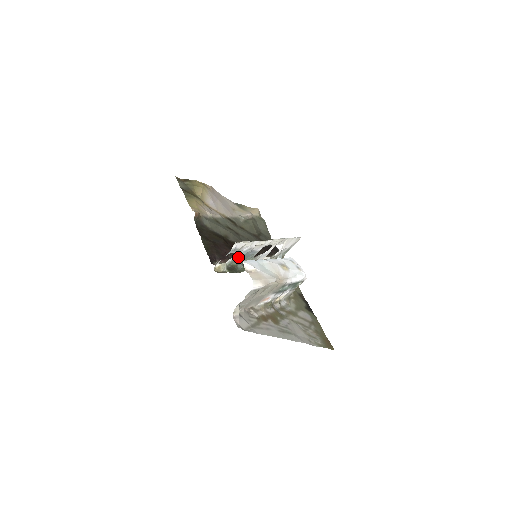
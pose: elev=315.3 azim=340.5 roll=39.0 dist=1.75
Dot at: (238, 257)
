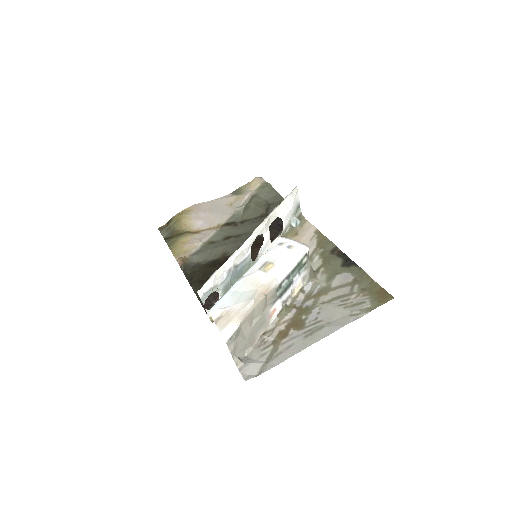
Dot at: (227, 286)
